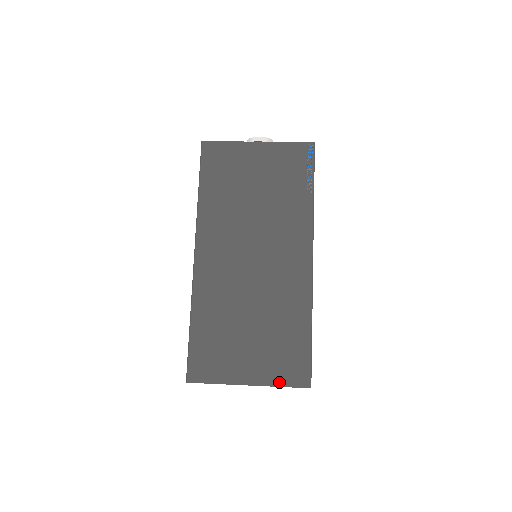
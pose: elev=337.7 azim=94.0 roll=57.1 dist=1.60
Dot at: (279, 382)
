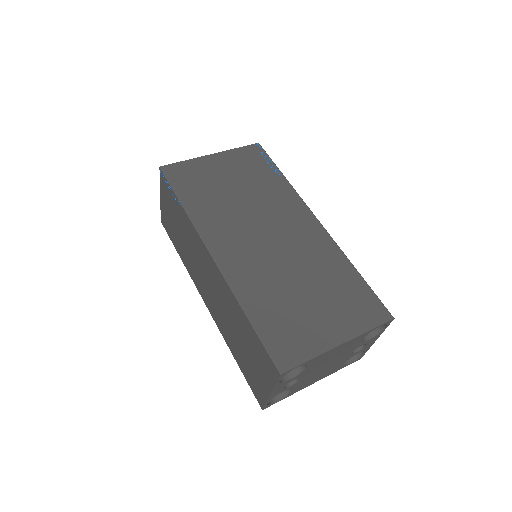
Dot at: (365, 327)
